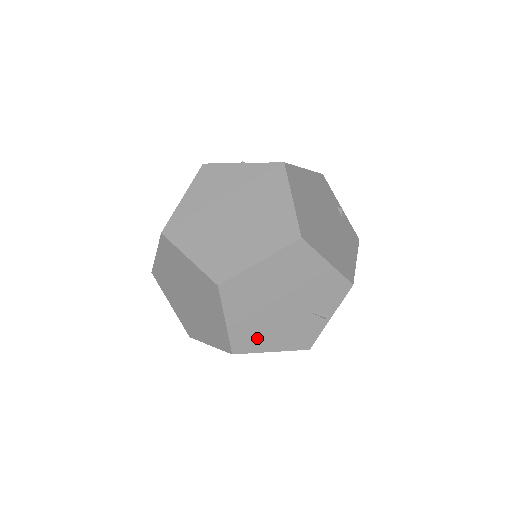
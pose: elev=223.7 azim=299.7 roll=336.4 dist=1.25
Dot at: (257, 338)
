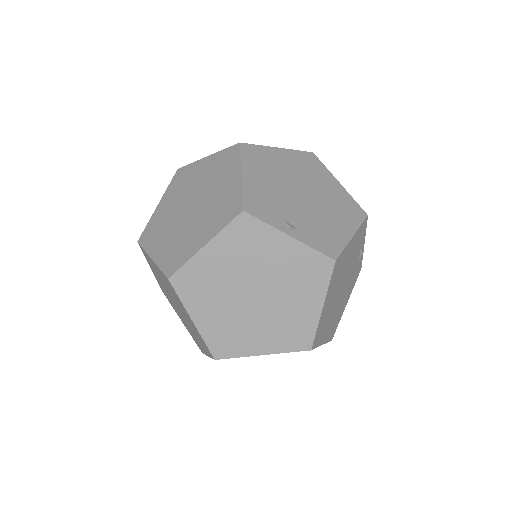
Dot at: occluded
